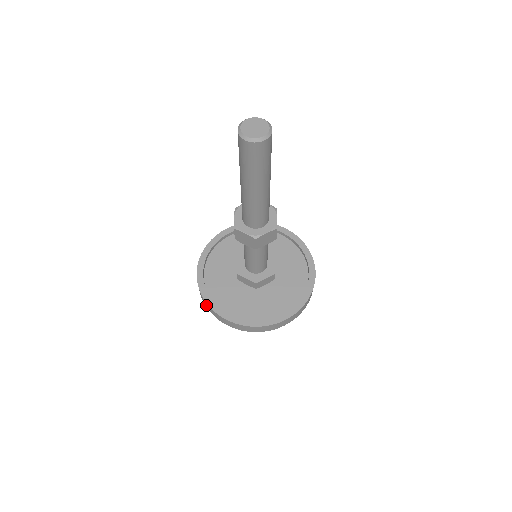
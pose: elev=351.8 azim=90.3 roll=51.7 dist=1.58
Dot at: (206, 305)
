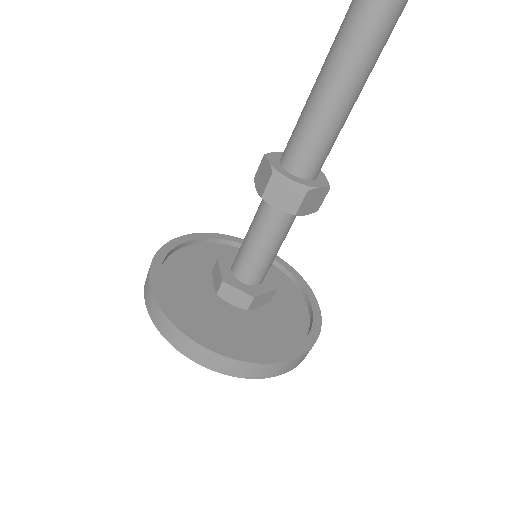
Dot at: (166, 329)
